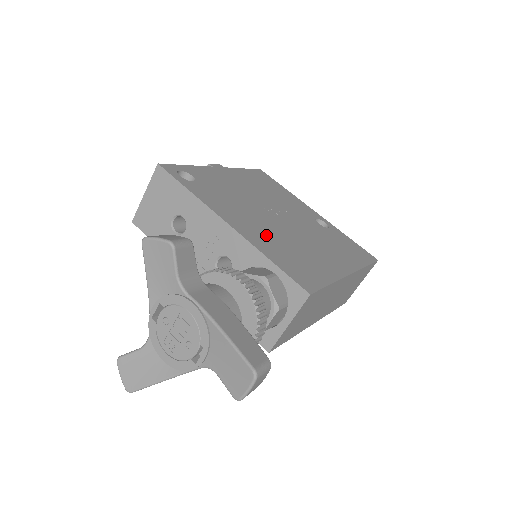
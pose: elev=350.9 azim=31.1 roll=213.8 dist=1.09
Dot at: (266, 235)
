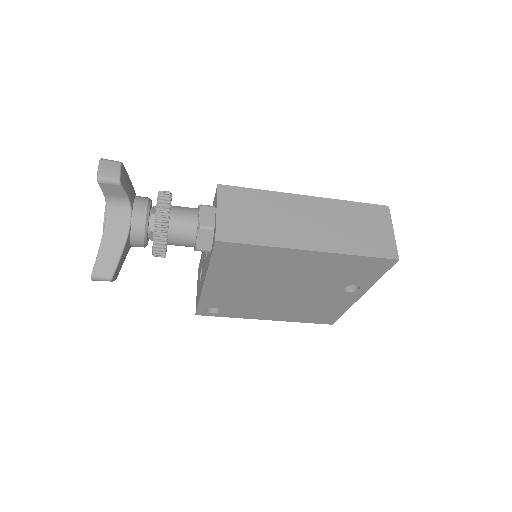
Dot at: occluded
